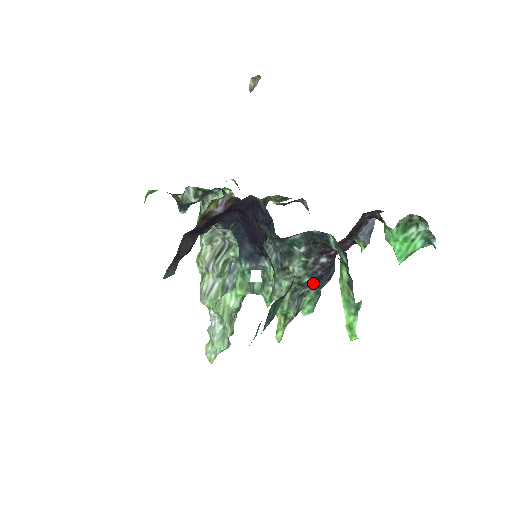
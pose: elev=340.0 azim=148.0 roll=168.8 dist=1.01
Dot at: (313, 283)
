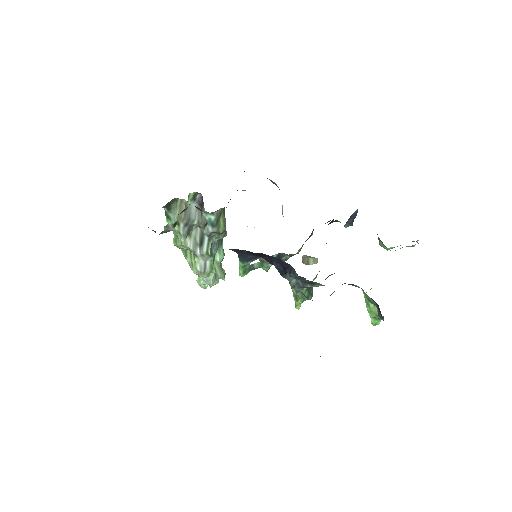
Dot at: occluded
